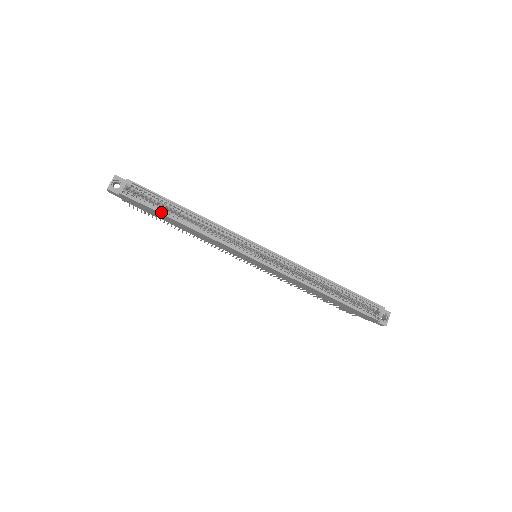
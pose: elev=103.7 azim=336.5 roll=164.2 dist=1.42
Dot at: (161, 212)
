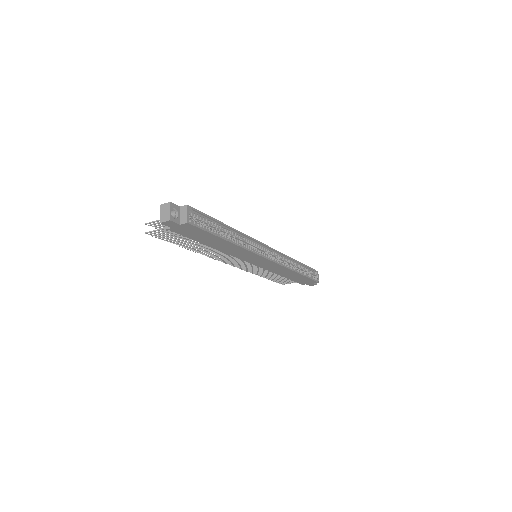
Dot at: (216, 234)
